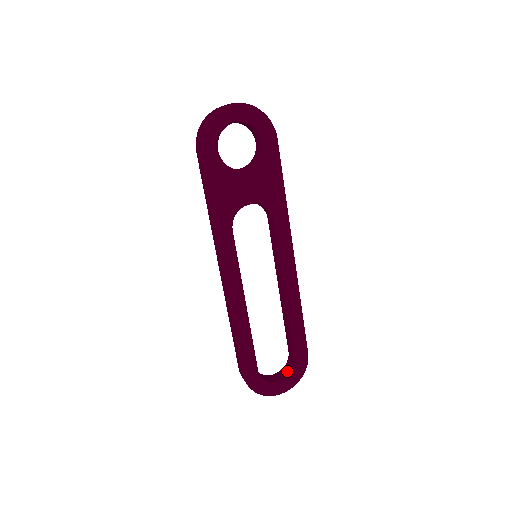
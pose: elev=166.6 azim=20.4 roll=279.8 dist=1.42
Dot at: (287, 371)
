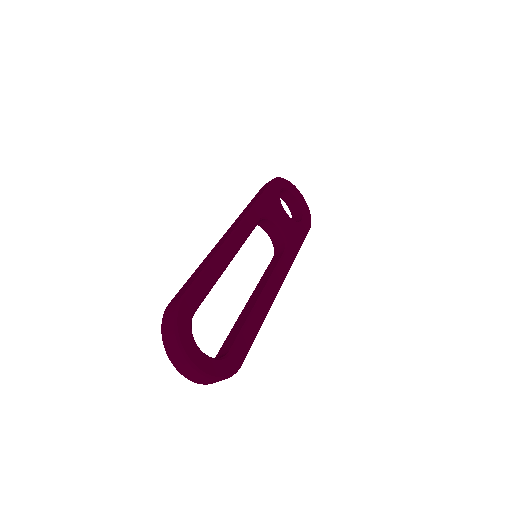
Dot at: occluded
